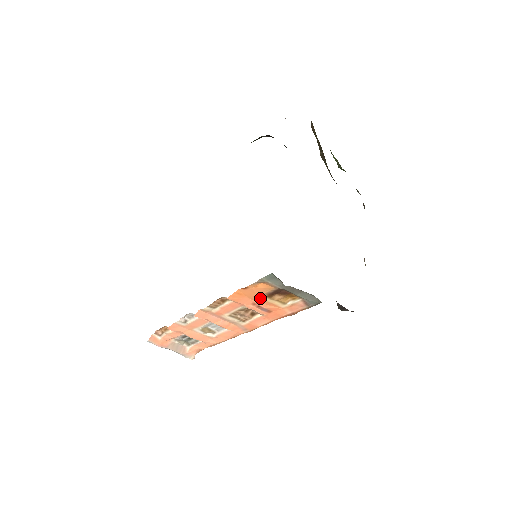
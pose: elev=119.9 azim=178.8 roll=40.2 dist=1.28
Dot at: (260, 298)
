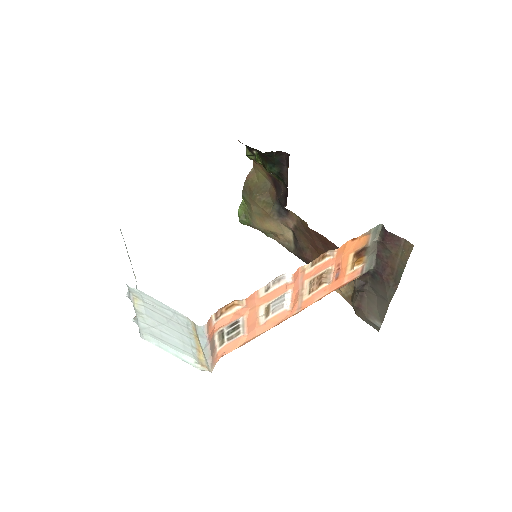
Dot at: (348, 257)
